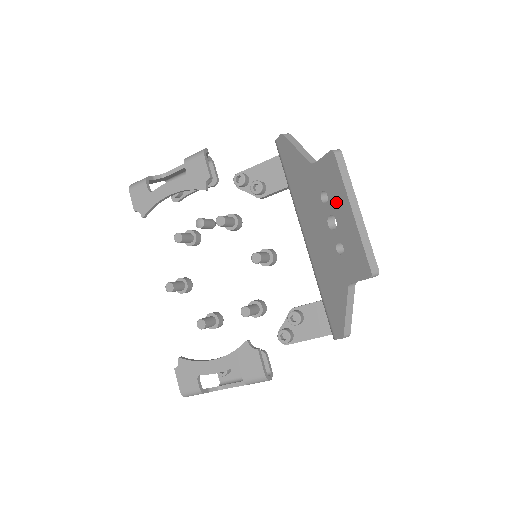
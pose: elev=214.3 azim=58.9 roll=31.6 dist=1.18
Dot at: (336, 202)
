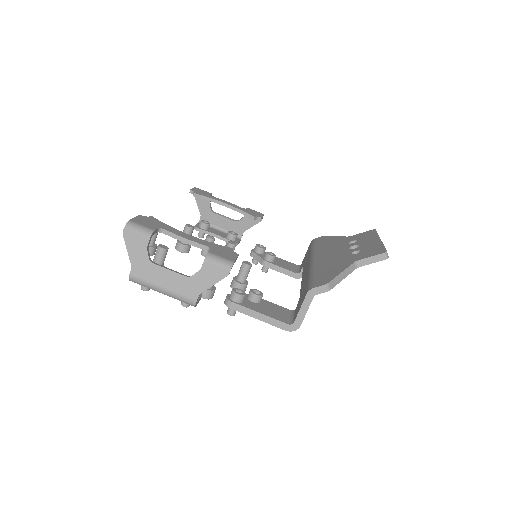
Dot at: (365, 240)
